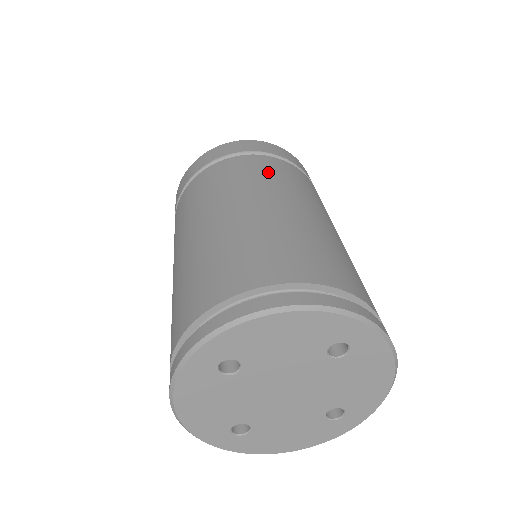
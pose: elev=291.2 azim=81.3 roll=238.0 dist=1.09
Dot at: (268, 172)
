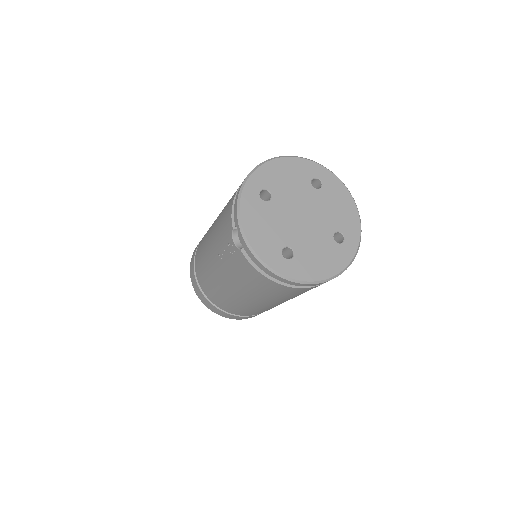
Dot at: occluded
